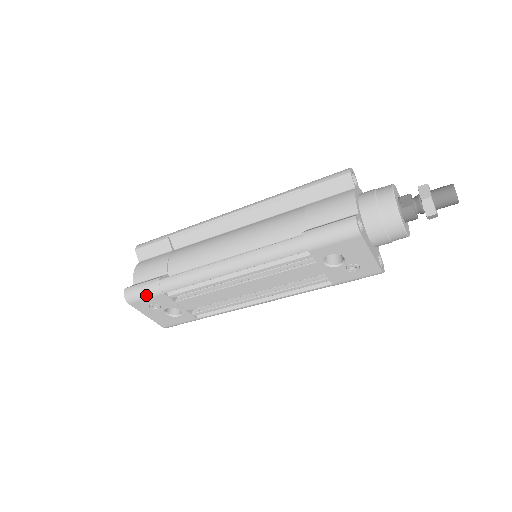
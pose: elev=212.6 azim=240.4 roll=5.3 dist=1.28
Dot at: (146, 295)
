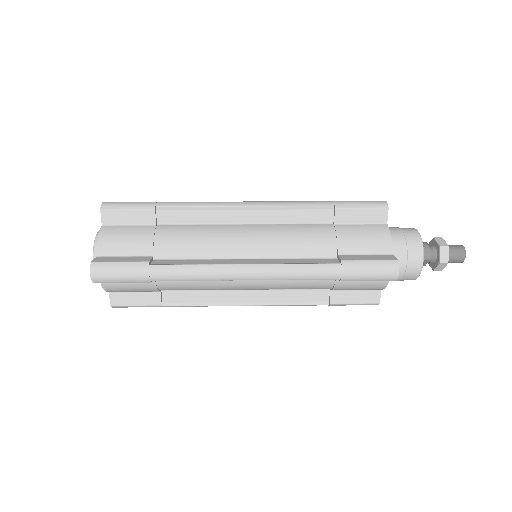
Dot at: occluded
